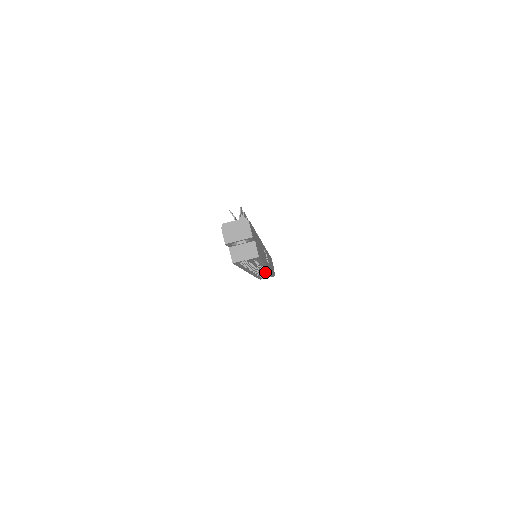
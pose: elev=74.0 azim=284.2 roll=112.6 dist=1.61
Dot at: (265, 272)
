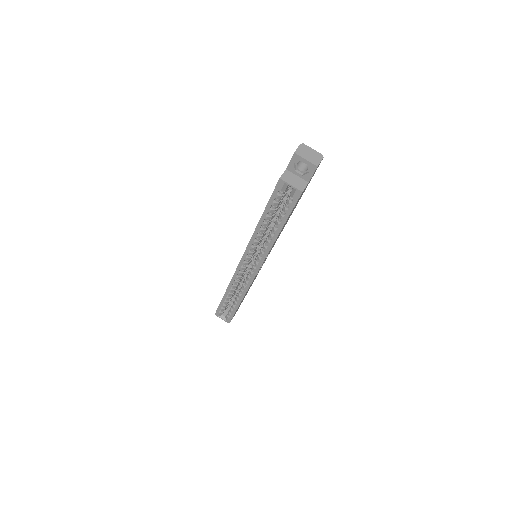
Dot at: (225, 312)
